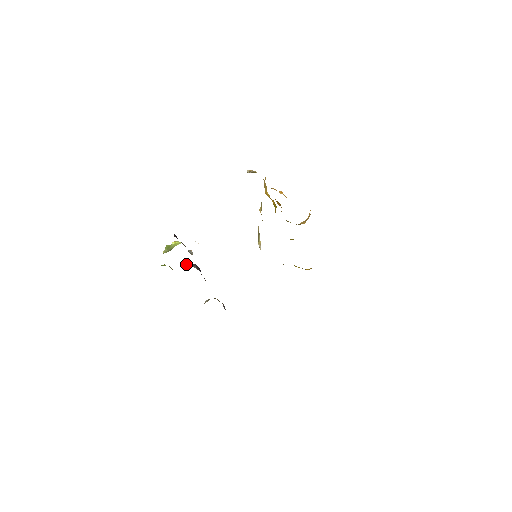
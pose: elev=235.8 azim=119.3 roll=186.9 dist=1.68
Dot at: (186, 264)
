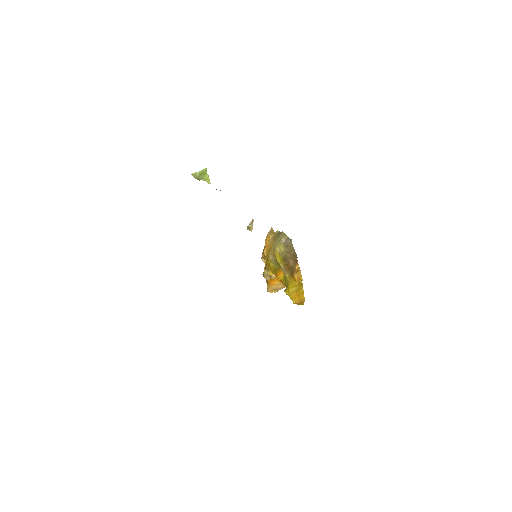
Dot at: occluded
